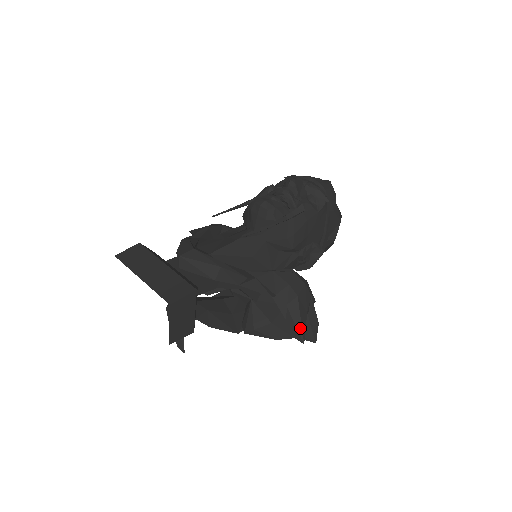
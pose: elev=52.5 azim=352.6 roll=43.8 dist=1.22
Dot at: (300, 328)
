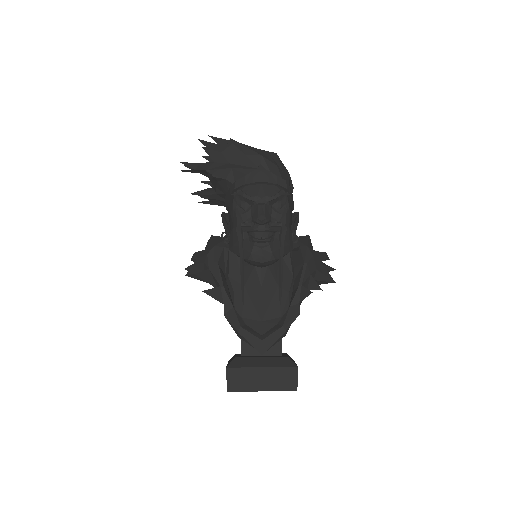
Dot at: (328, 280)
